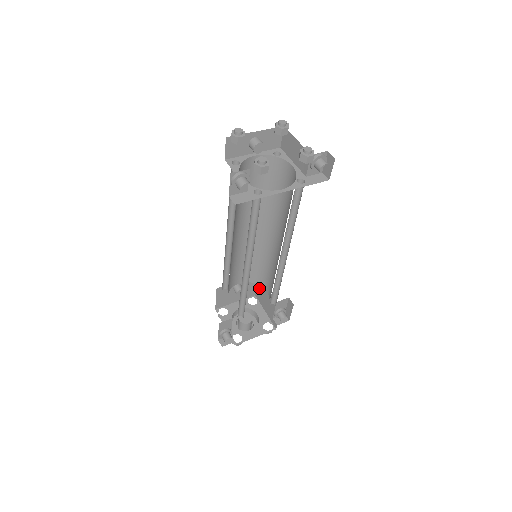
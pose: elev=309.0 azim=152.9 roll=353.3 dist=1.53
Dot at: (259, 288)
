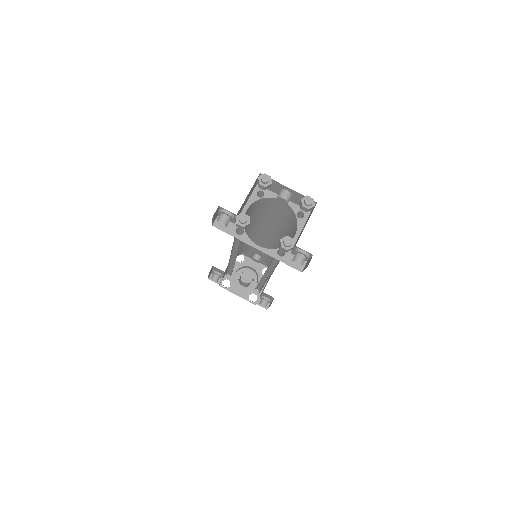
Dot at: occluded
